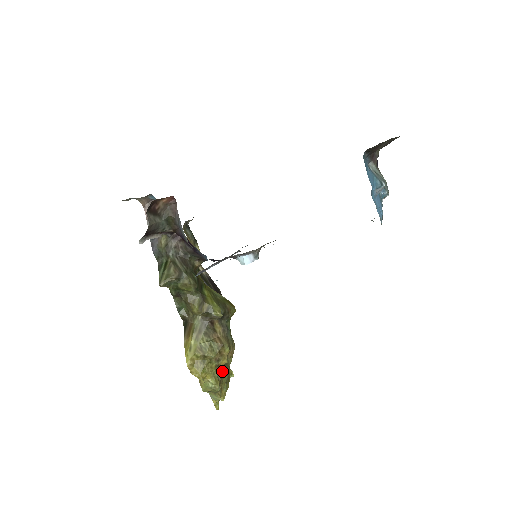
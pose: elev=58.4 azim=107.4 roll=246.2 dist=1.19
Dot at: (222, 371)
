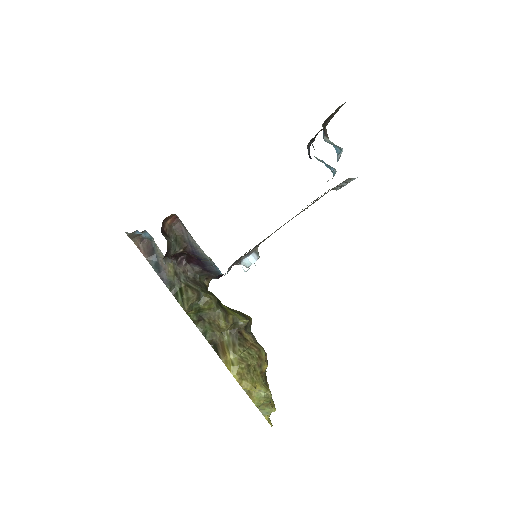
Dot at: (265, 379)
